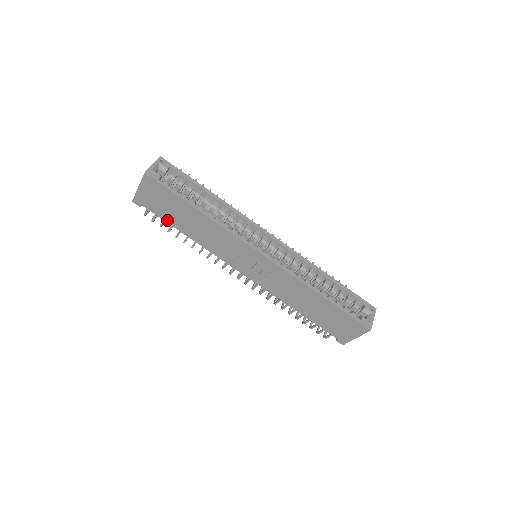
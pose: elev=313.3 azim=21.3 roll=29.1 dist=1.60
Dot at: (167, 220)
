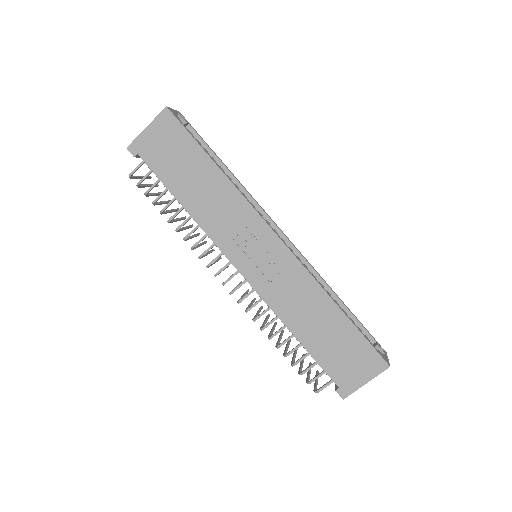
Dot at: (164, 179)
